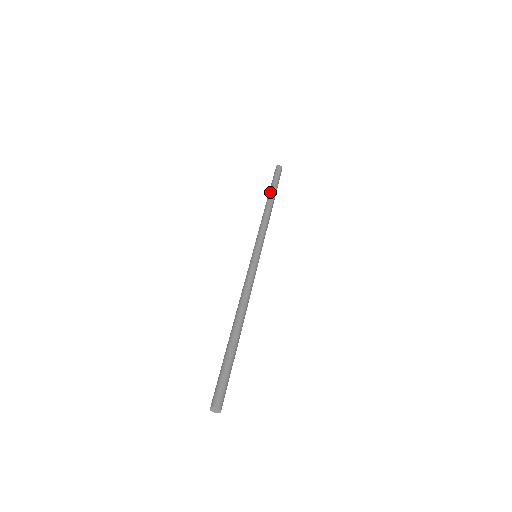
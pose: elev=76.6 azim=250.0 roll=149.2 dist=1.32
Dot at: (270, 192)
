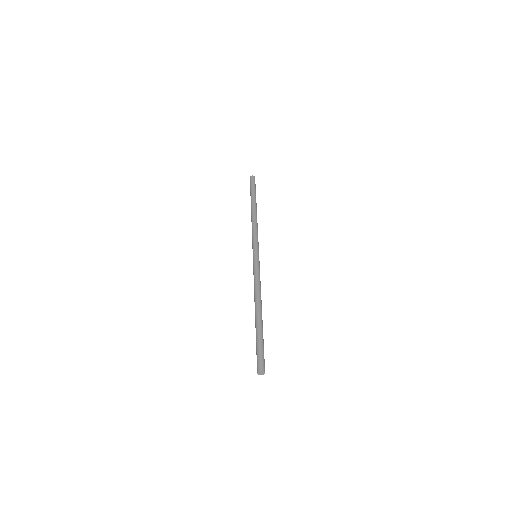
Dot at: (251, 201)
